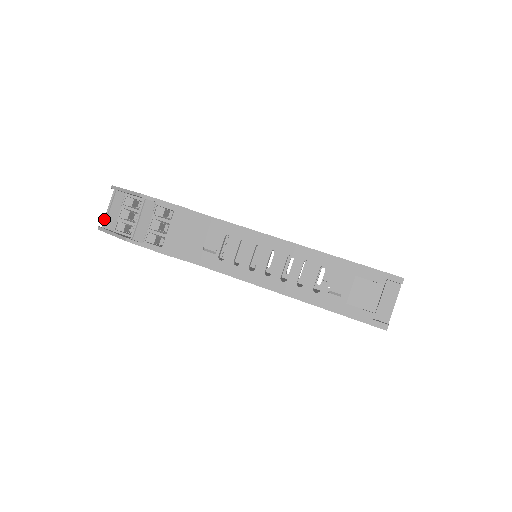
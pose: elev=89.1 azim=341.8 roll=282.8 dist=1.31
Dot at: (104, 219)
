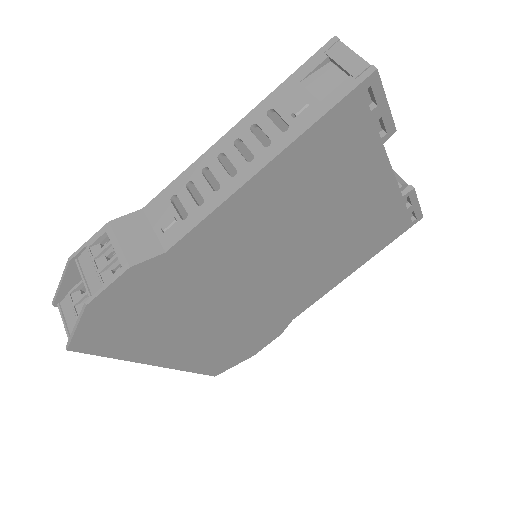
Dot at: (67, 336)
